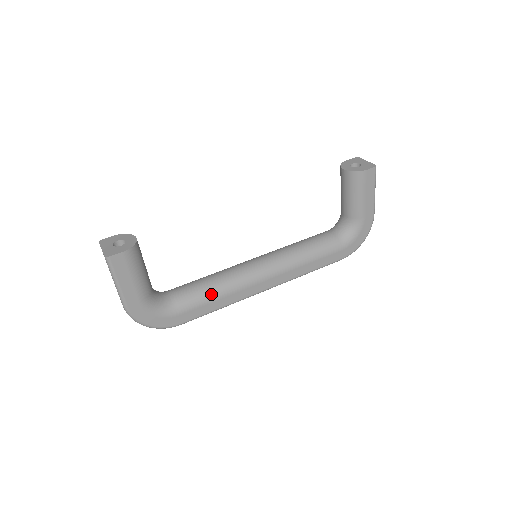
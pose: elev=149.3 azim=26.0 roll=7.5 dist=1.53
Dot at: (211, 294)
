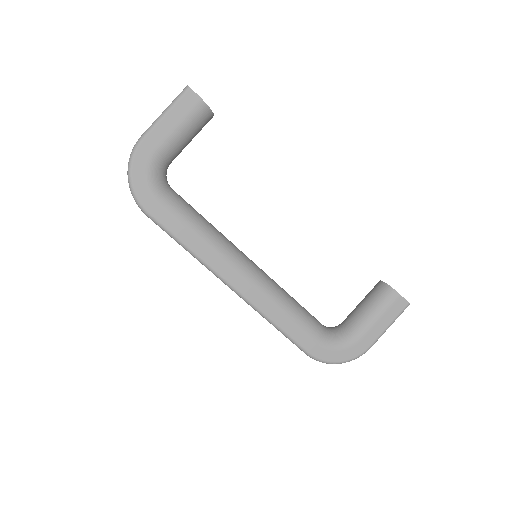
Dot at: (198, 225)
